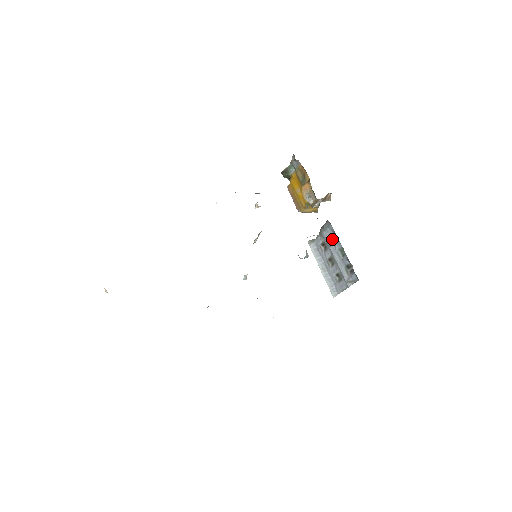
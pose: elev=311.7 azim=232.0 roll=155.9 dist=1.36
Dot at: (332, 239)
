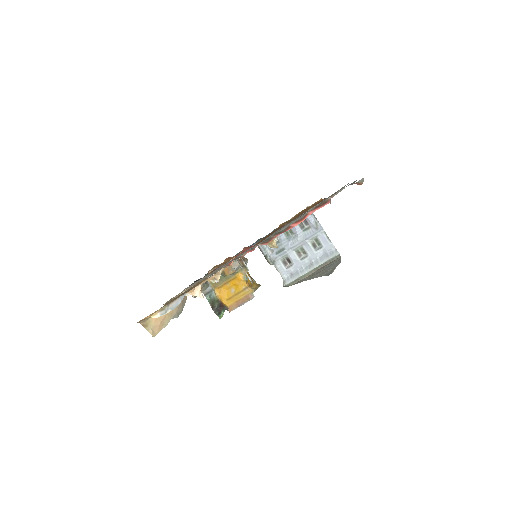
Dot at: occluded
